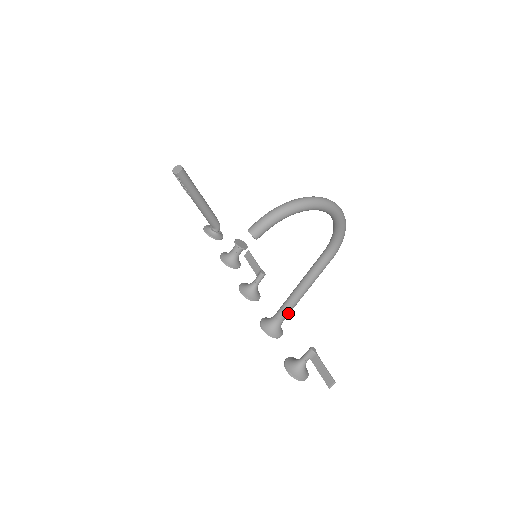
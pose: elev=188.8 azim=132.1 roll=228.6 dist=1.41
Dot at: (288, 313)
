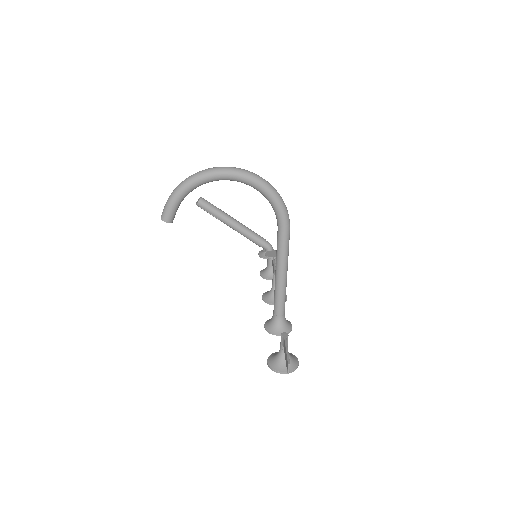
Dot at: (280, 305)
